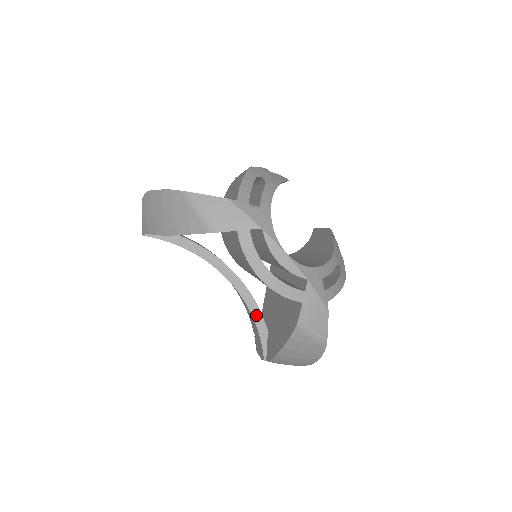
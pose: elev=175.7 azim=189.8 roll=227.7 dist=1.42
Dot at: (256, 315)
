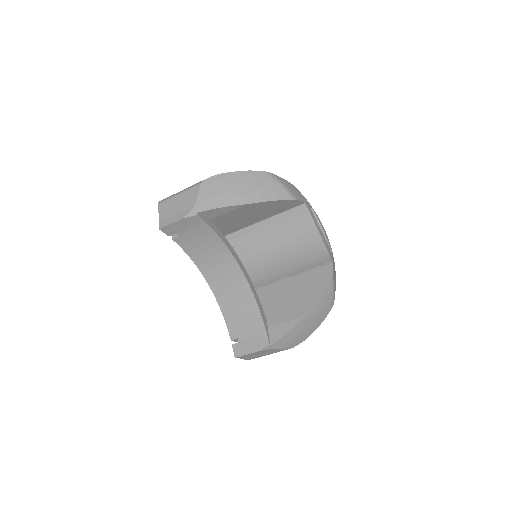
Dot at: (259, 305)
